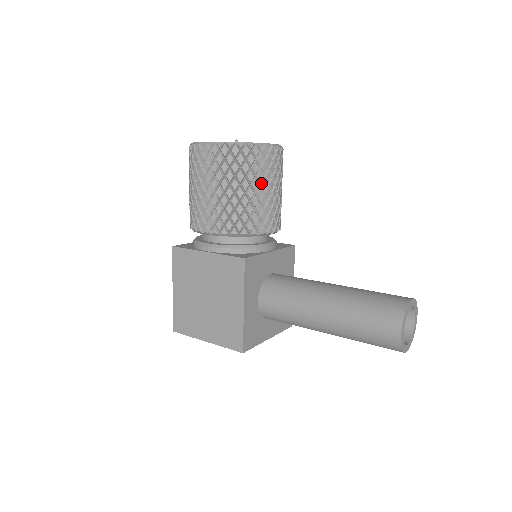
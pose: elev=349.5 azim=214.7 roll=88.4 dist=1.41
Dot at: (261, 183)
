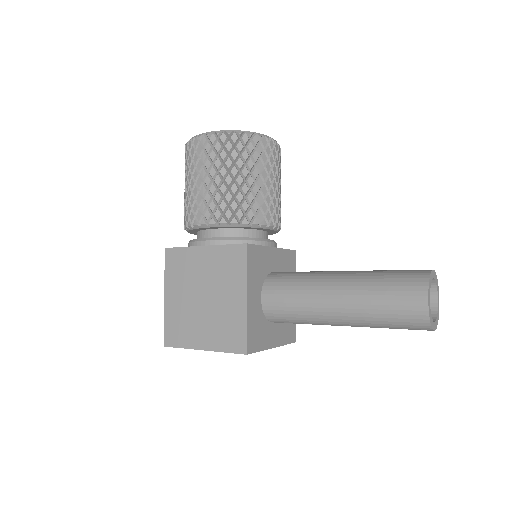
Dot at: (261, 172)
